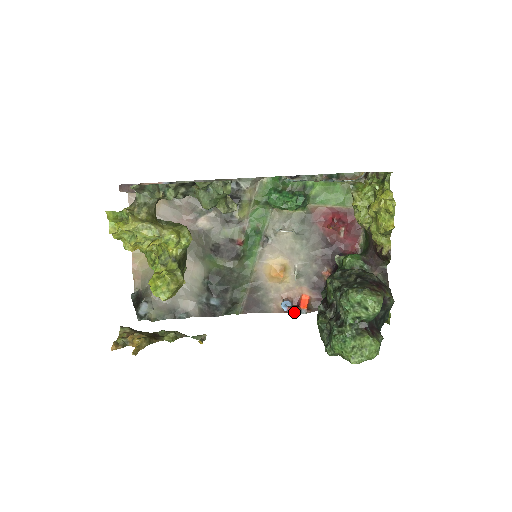
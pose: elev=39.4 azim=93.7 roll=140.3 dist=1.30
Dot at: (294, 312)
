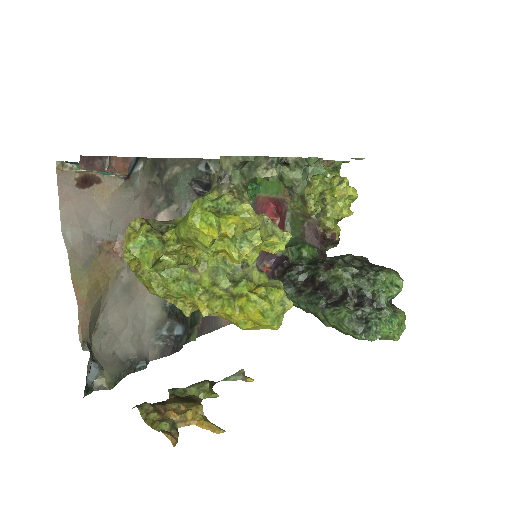
Dot at: occluded
